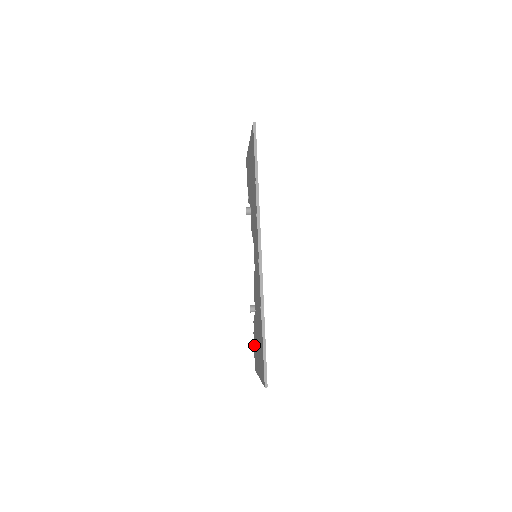
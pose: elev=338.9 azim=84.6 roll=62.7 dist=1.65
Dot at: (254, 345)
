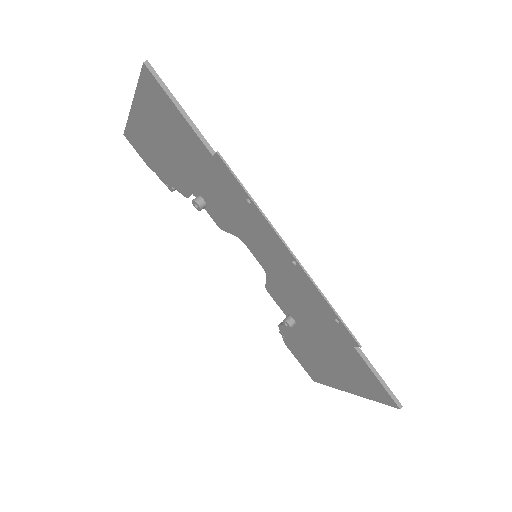
Dot at: (297, 357)
